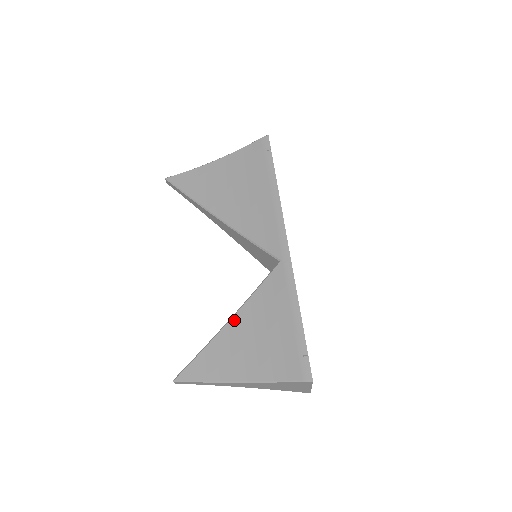
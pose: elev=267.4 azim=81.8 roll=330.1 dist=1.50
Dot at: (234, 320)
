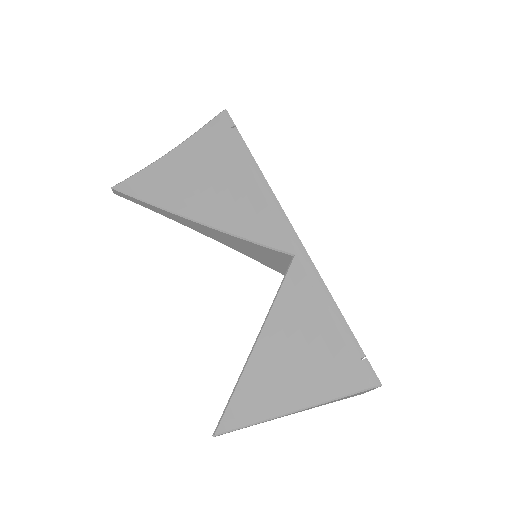
Dot at: (262, 340)
